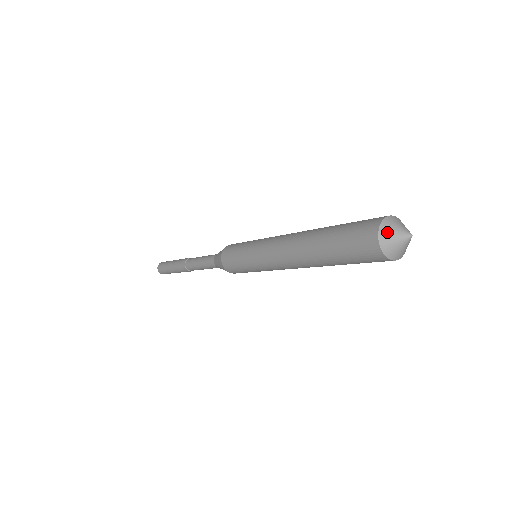
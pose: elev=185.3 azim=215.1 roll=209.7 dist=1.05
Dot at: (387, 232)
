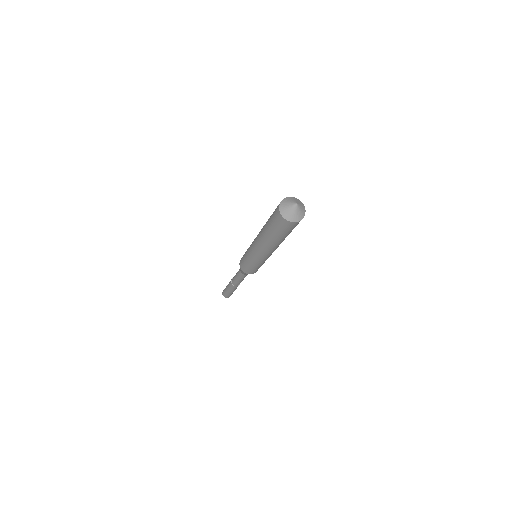
Dot at: (285, 202)
